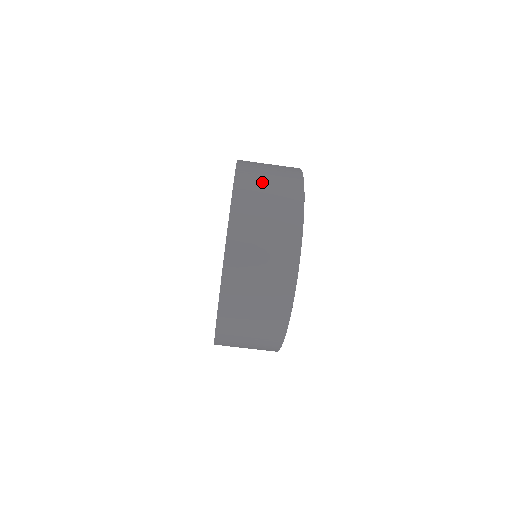
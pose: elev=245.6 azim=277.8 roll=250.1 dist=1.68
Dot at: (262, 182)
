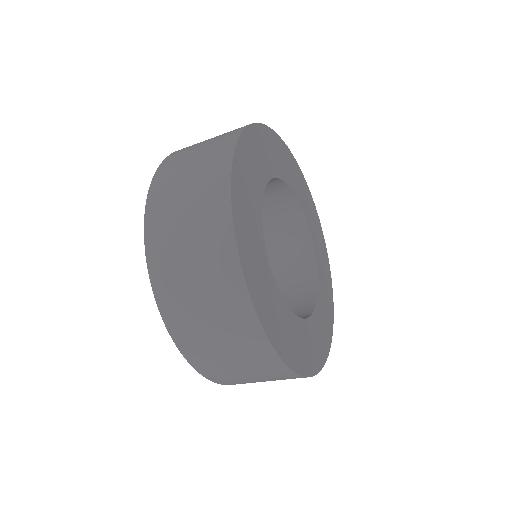
Dot at: (180, 179)
